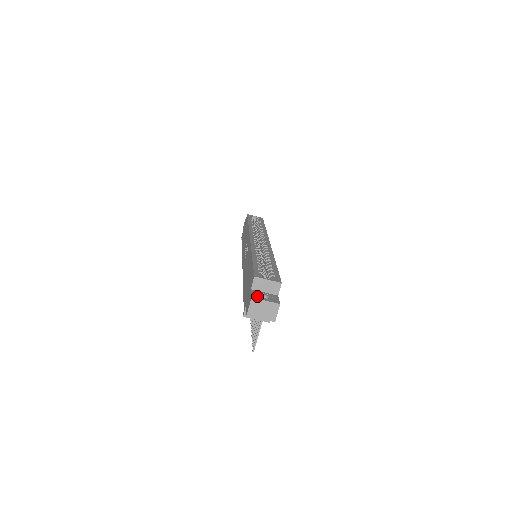
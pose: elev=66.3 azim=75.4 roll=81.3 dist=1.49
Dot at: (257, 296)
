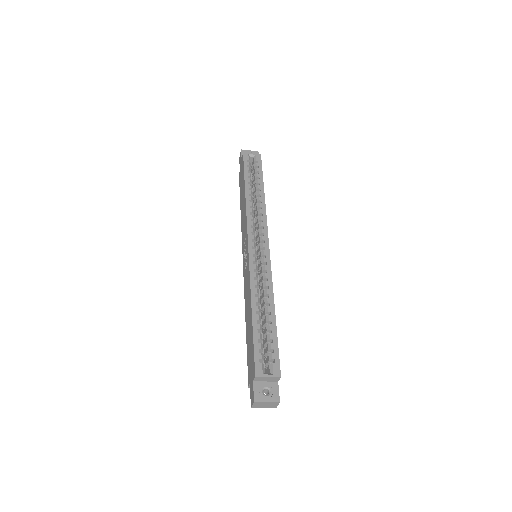
Dot at: (259, 396)
